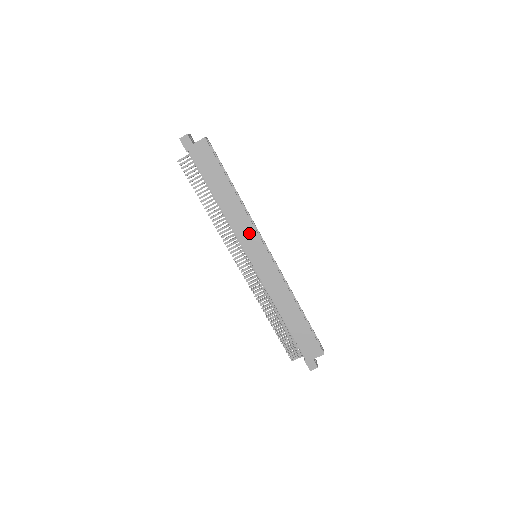
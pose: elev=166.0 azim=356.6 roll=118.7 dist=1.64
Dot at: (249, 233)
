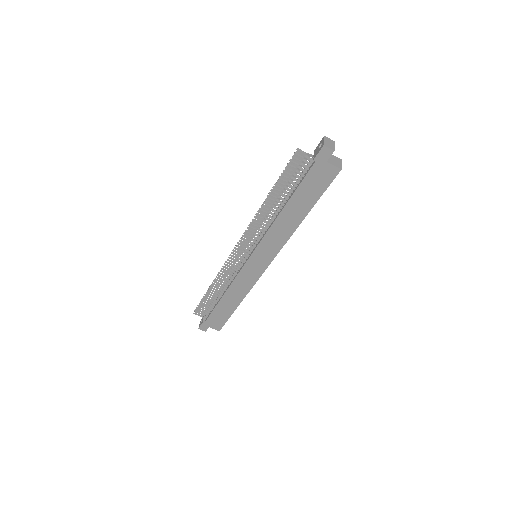
Dot at: (273, 247)
